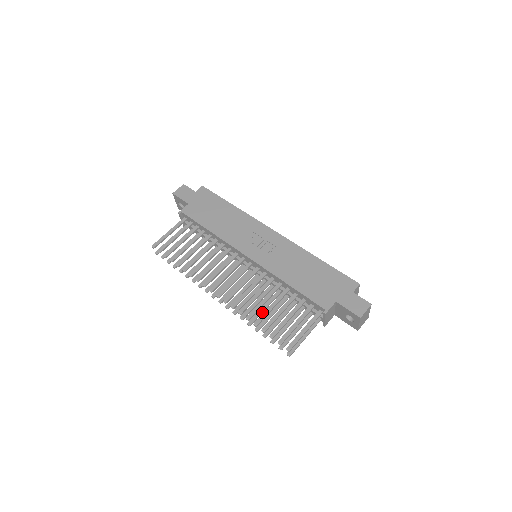
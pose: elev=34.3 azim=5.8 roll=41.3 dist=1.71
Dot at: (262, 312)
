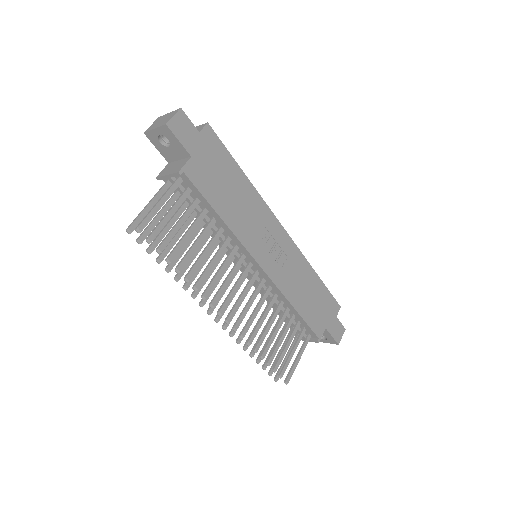
Dot at: occluded
